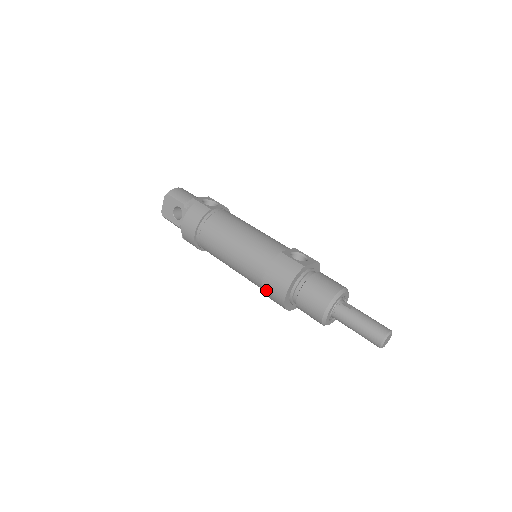
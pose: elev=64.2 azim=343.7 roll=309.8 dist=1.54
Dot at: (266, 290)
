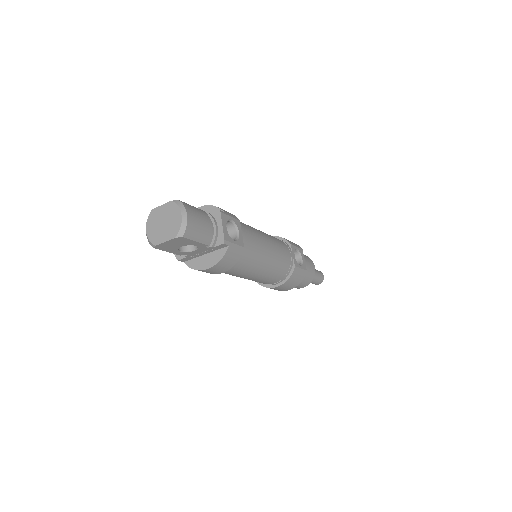
Dot at: occluded
